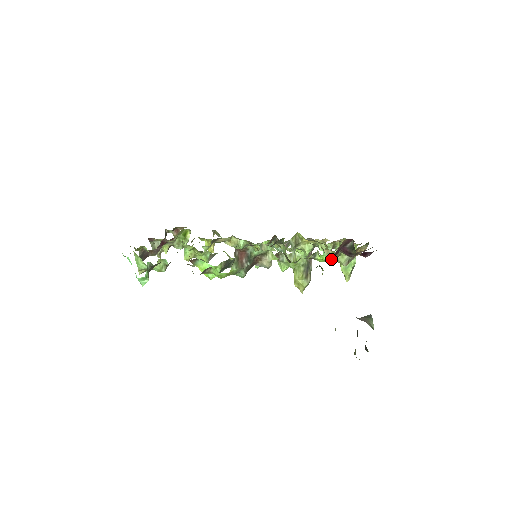
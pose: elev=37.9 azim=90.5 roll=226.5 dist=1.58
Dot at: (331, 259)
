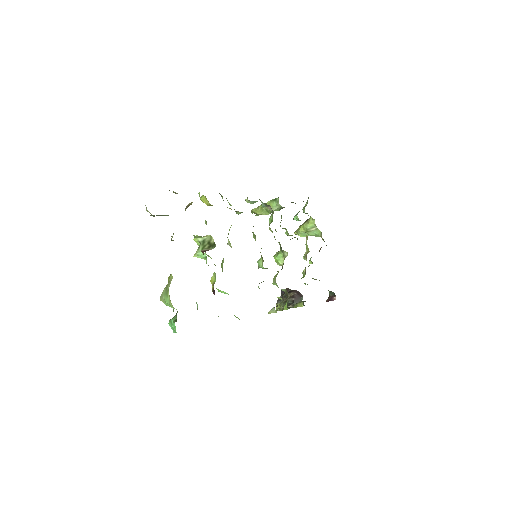
Dot at: occluded
